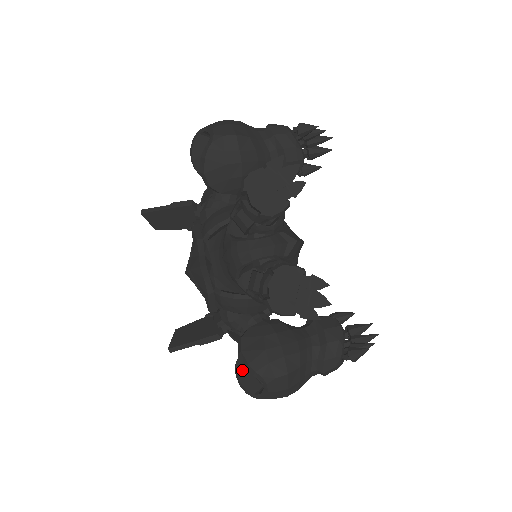
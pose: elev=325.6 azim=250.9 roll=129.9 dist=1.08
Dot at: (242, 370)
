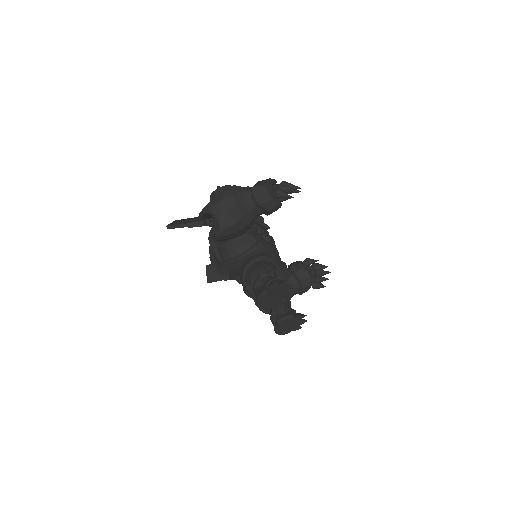
Dot at: occluded
